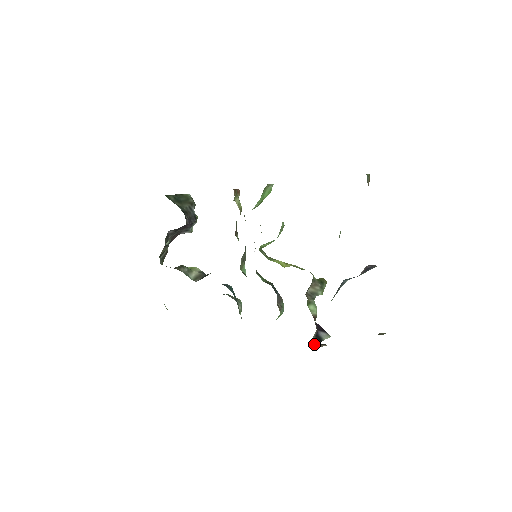
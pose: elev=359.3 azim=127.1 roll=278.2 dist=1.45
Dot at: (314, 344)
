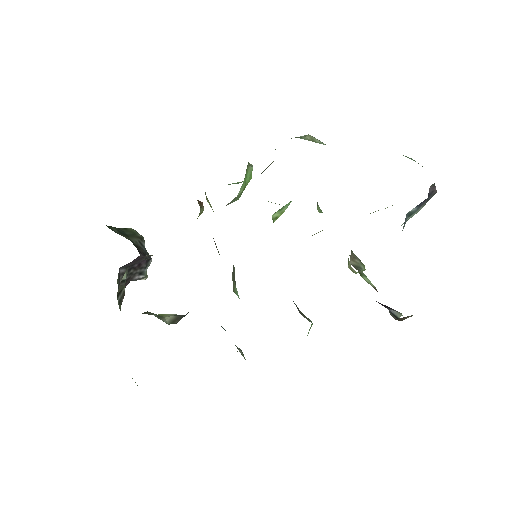
Dot at: (395, 319)
